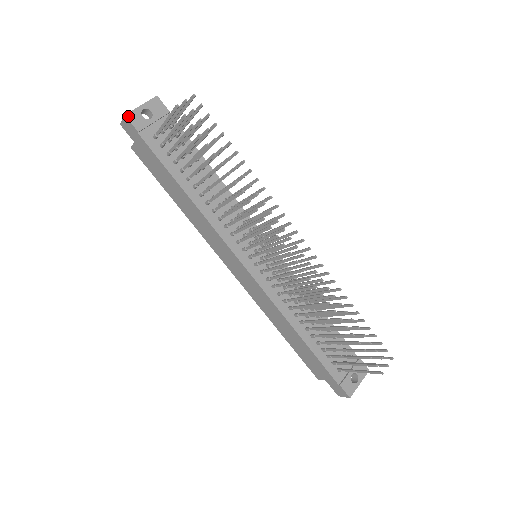
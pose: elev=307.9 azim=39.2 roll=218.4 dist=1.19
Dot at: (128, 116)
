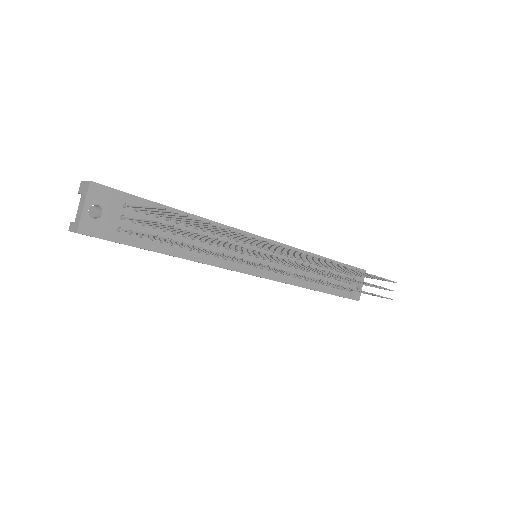
Dot at: (80, 231)
